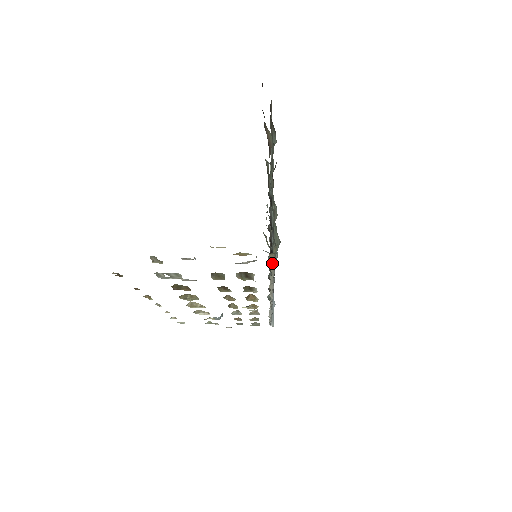
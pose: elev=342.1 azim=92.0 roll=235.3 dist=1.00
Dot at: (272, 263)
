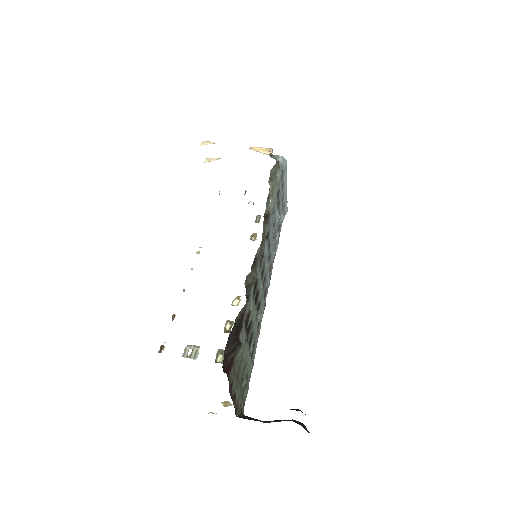
Dot at: (258, 325)
